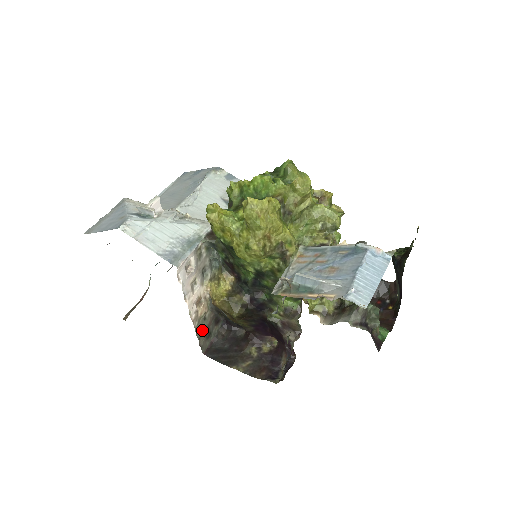
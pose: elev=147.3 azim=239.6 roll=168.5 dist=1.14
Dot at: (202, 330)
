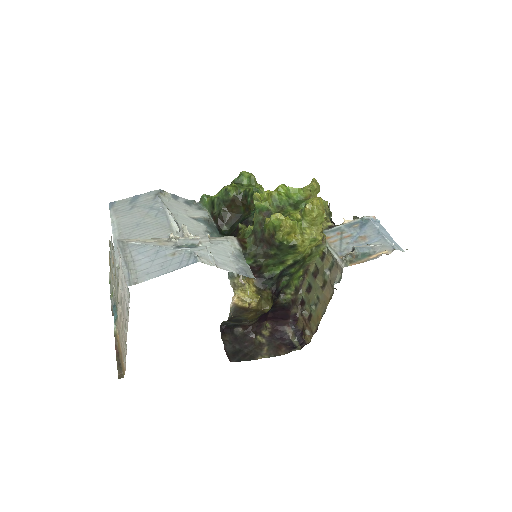
Dot at: occluded
